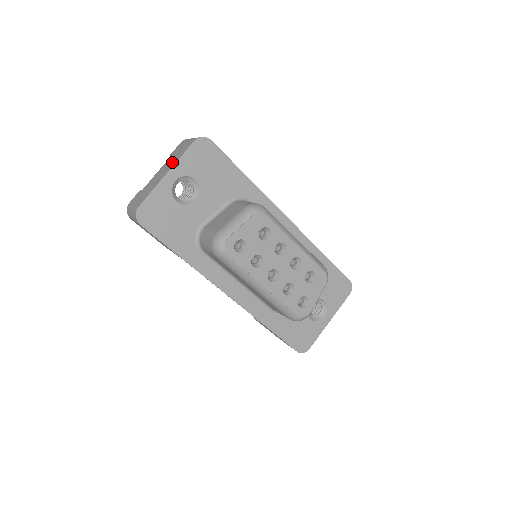
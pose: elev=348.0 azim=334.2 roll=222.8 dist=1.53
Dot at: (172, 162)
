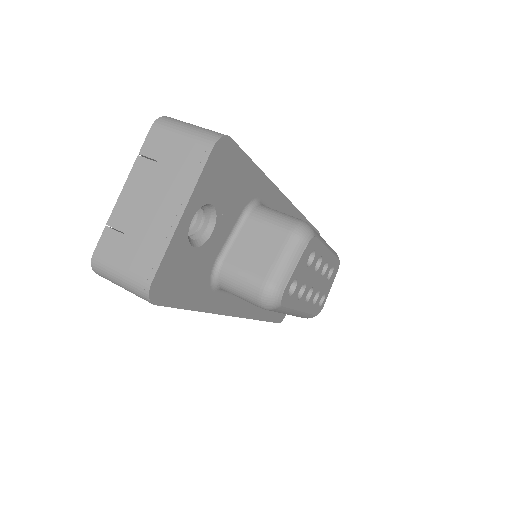
Dot at: (175, 186)
